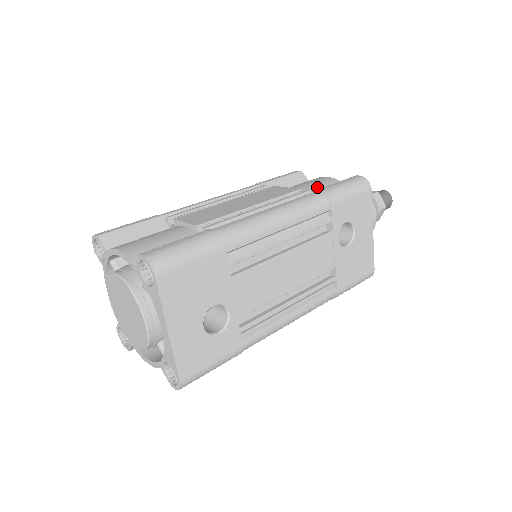
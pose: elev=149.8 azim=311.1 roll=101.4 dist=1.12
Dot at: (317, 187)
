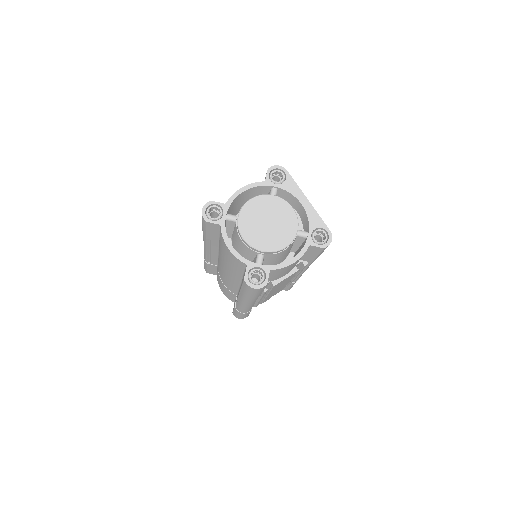
Dot at: occluded
